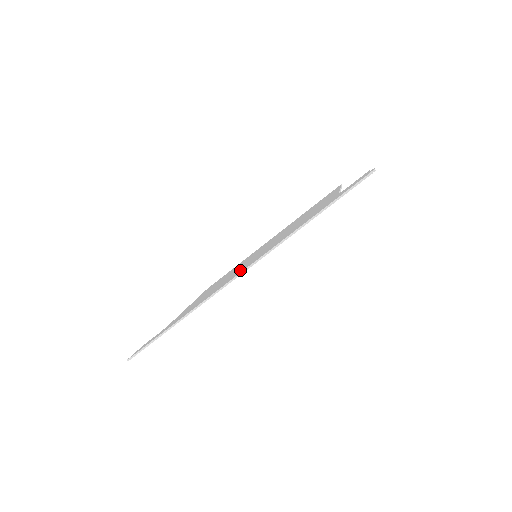
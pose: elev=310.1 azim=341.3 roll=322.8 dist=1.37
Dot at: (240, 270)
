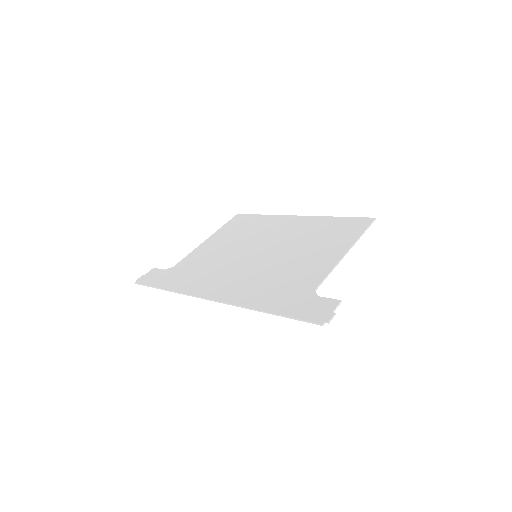
Dot at: (224, 283)
